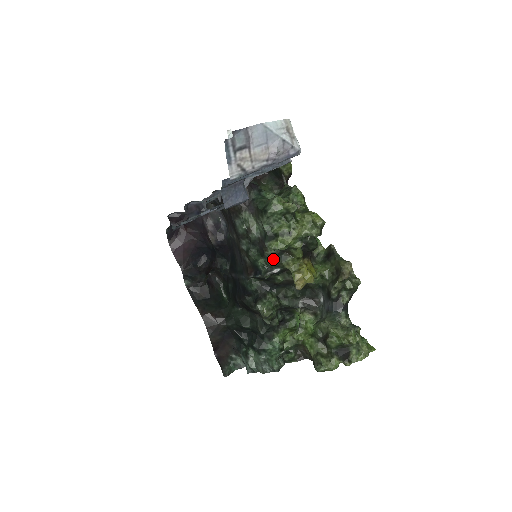
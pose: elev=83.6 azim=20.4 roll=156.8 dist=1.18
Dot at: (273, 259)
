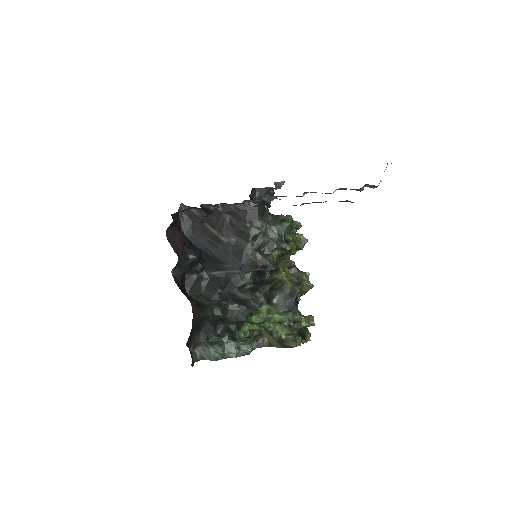
Dot at: (277, 258)
